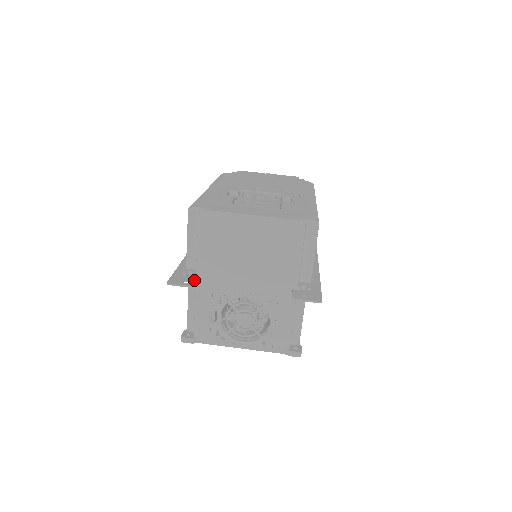
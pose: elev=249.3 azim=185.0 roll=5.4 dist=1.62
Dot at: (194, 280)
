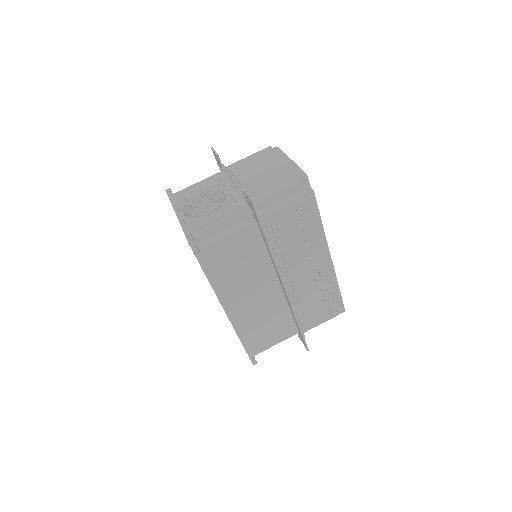
Dot at: occluded
